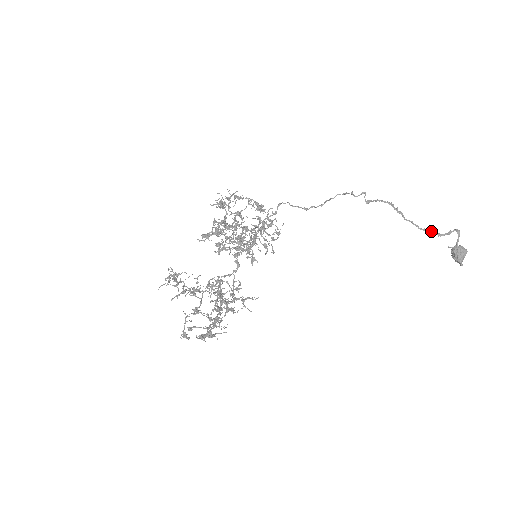
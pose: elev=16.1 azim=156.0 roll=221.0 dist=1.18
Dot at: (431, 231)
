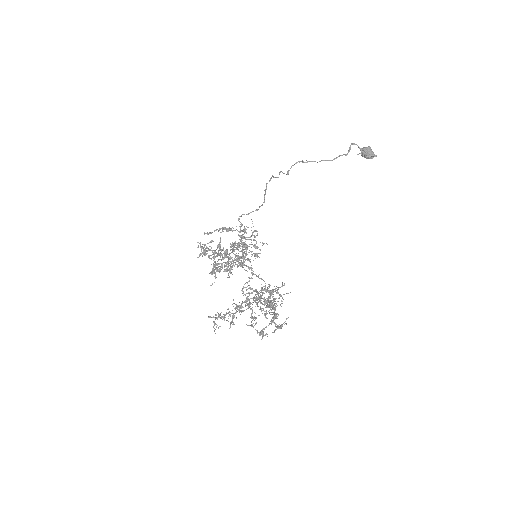
Dot at: occluded
